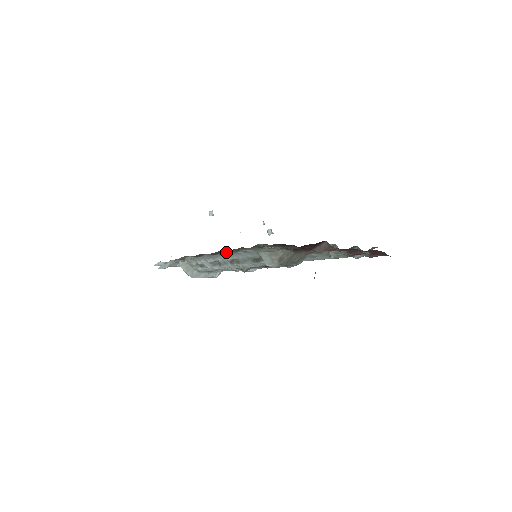
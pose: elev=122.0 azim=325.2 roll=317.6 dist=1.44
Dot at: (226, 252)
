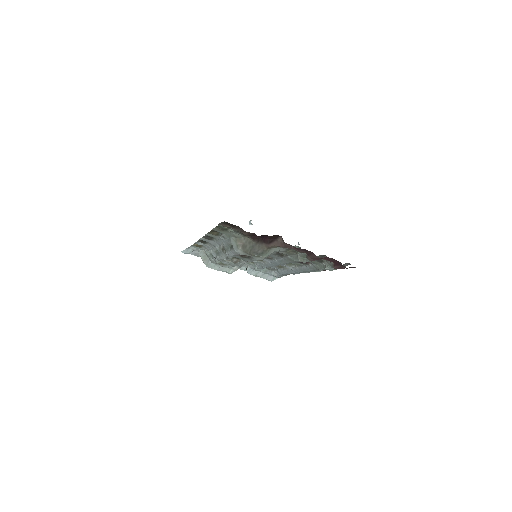
Dot at: (211, 235)
